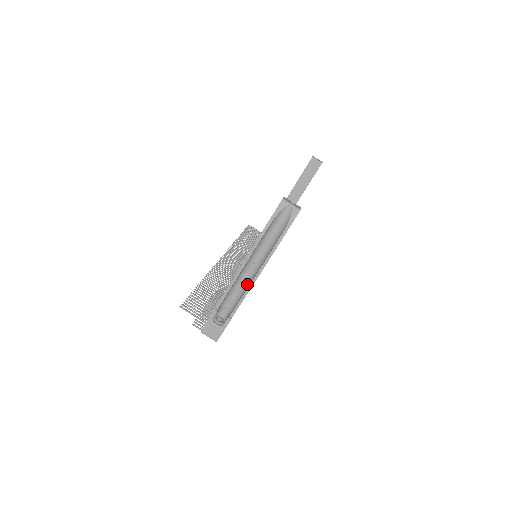
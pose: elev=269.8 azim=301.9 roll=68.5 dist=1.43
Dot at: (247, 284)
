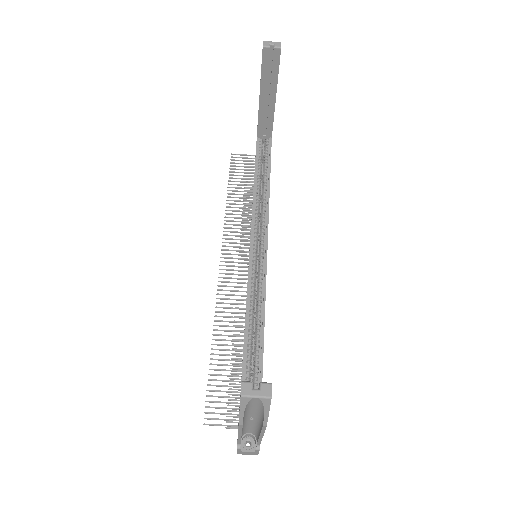
Dot at: (256, 428)
